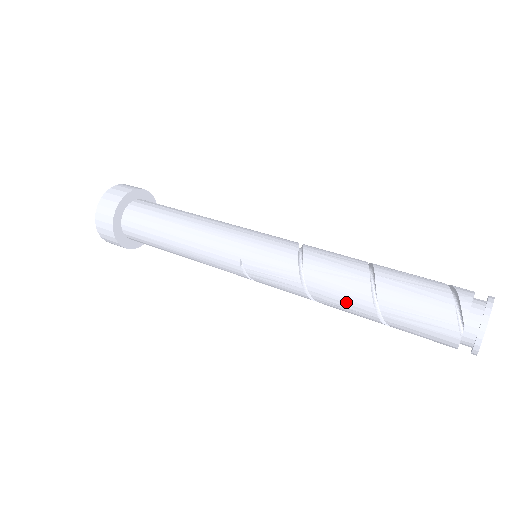
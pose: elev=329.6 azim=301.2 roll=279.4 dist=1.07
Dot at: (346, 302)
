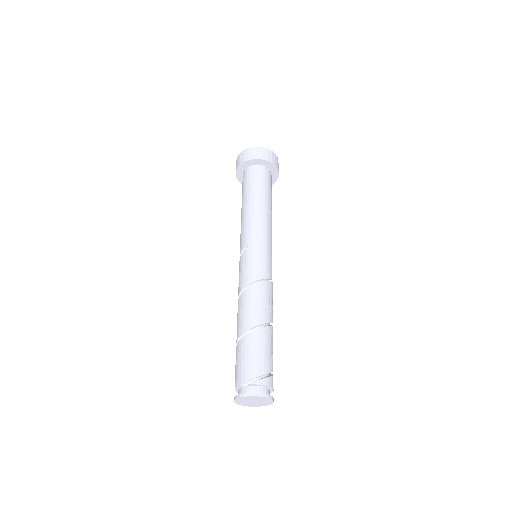
Dot at: (243, 315)
